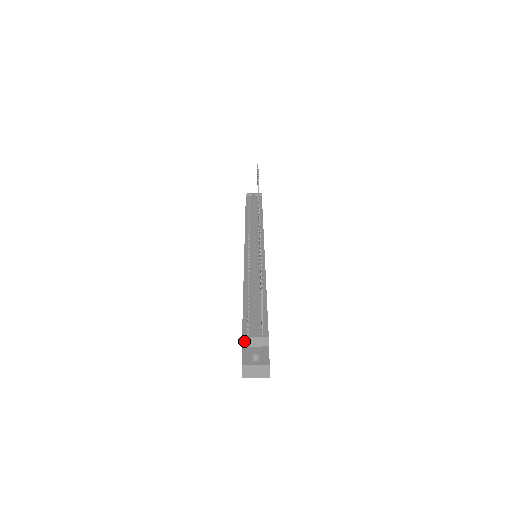
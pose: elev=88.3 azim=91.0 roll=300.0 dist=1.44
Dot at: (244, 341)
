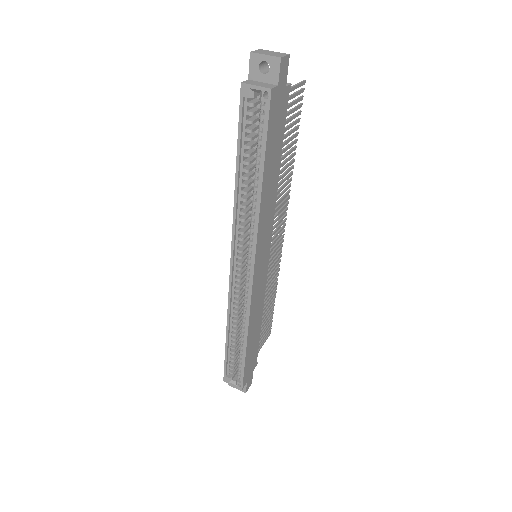
Dot at: occluded
